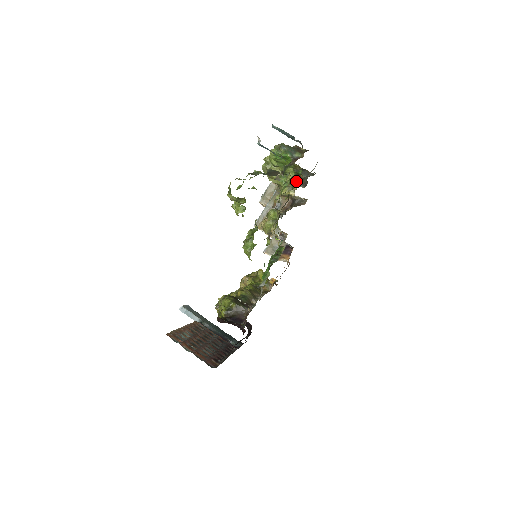
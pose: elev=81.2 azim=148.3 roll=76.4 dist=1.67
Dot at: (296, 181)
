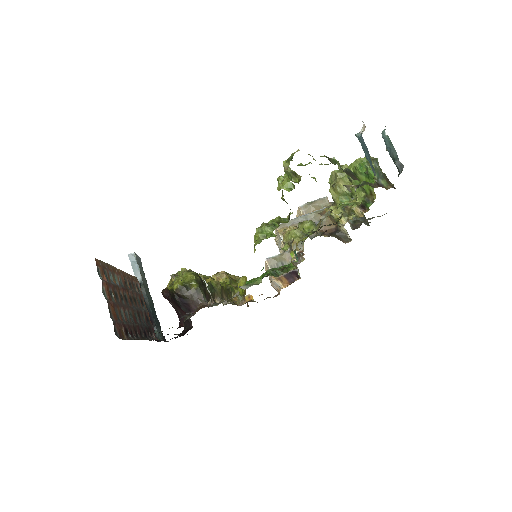
Dot at: (357, 211)
